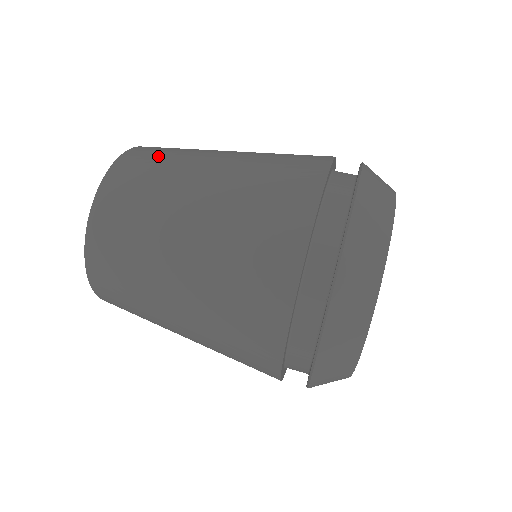
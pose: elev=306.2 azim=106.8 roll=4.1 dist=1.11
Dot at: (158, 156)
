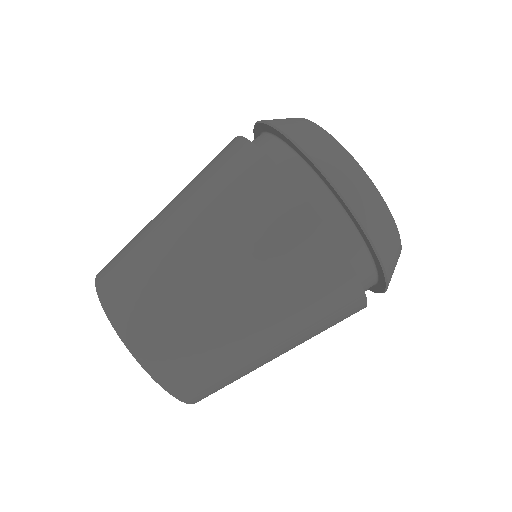
Dot at: (153, 310)
